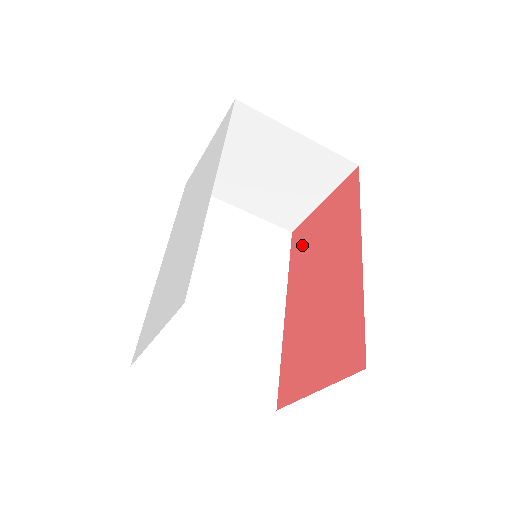
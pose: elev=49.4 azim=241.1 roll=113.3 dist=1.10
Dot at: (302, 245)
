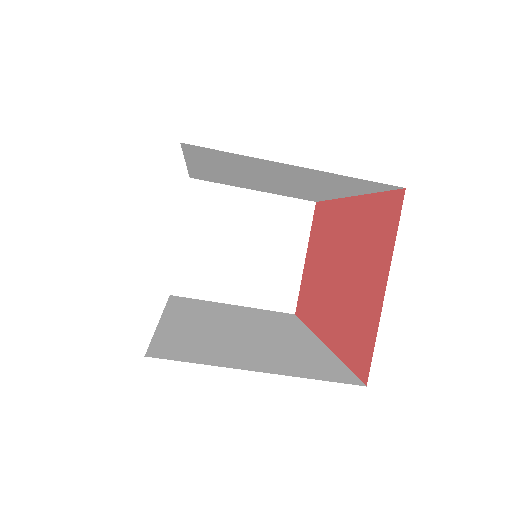
Dot at: (307, 297)
